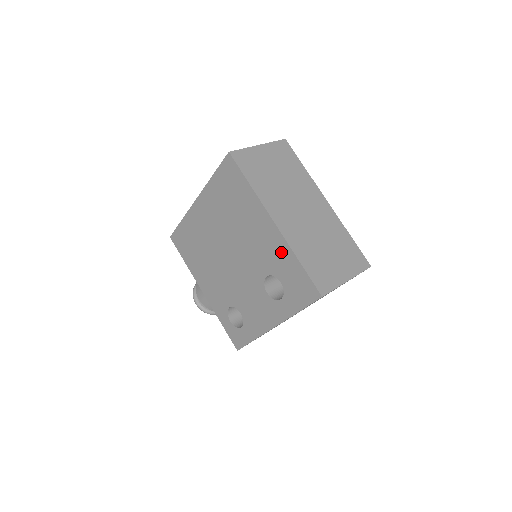
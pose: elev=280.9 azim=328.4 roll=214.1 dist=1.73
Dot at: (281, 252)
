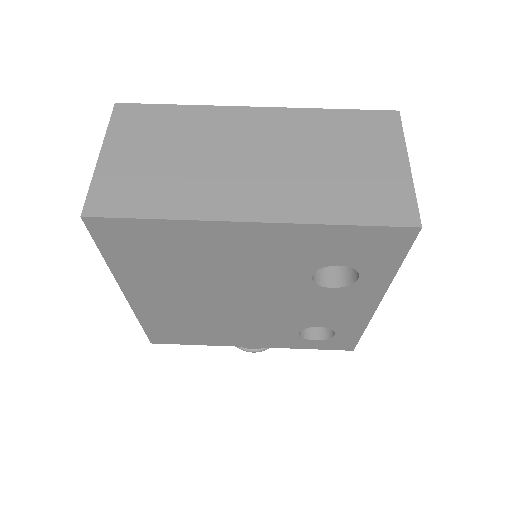
Dot at: (302, 240)
